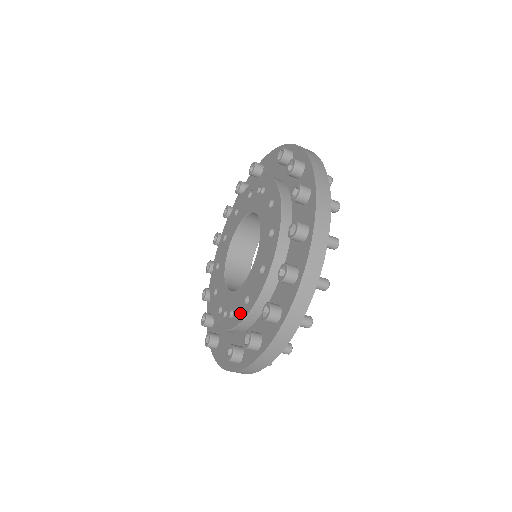
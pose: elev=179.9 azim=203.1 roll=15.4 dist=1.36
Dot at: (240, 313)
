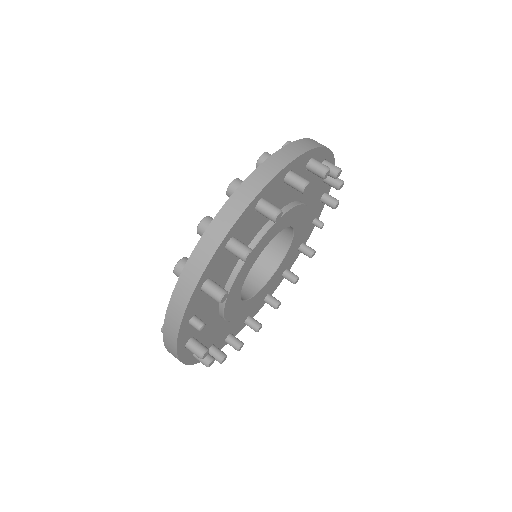
Dot at: occluded
